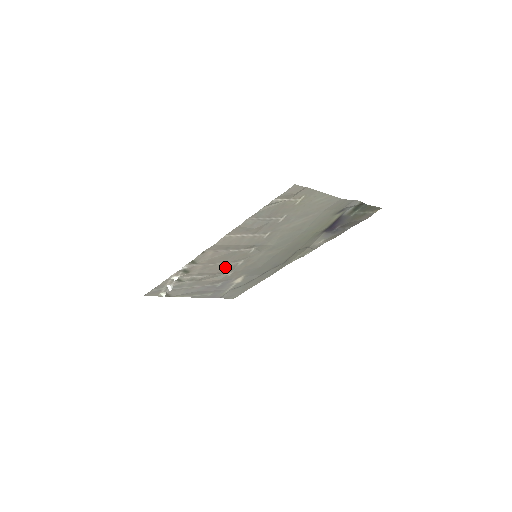
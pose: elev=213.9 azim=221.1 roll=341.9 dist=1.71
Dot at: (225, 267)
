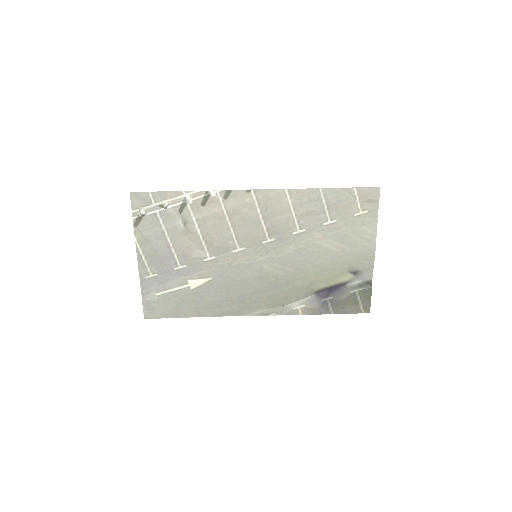
Dot at: (224, 239)
